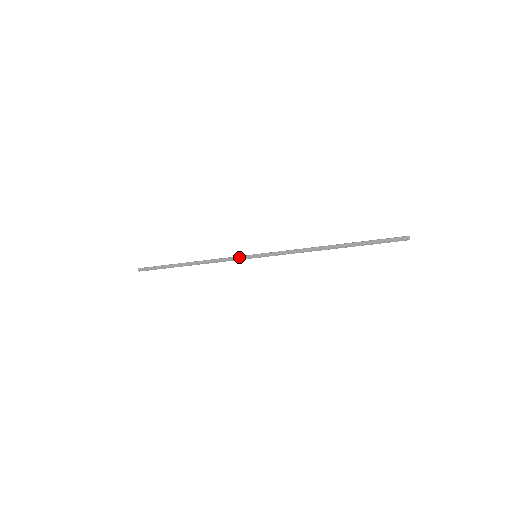
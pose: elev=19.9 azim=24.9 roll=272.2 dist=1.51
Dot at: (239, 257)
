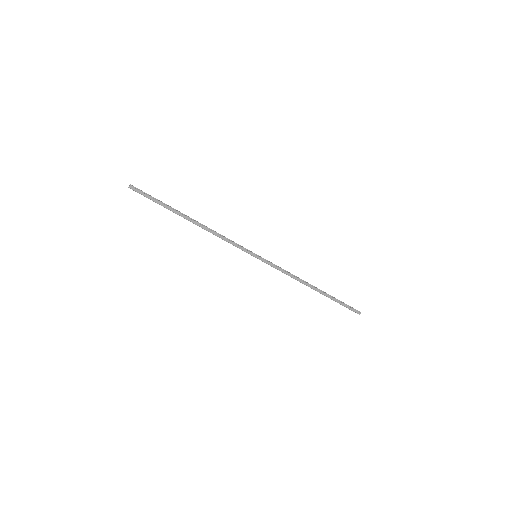
Dot at: (242, 249)
